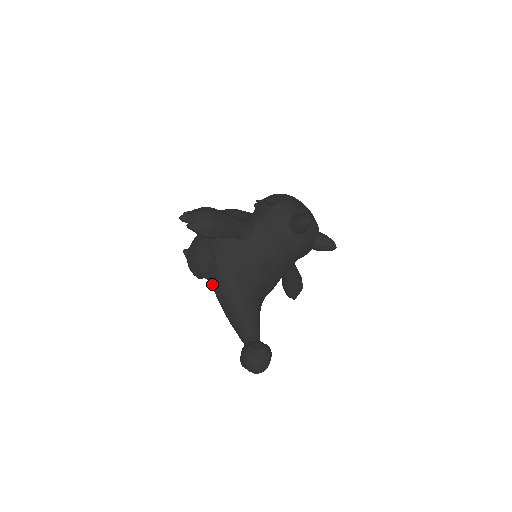
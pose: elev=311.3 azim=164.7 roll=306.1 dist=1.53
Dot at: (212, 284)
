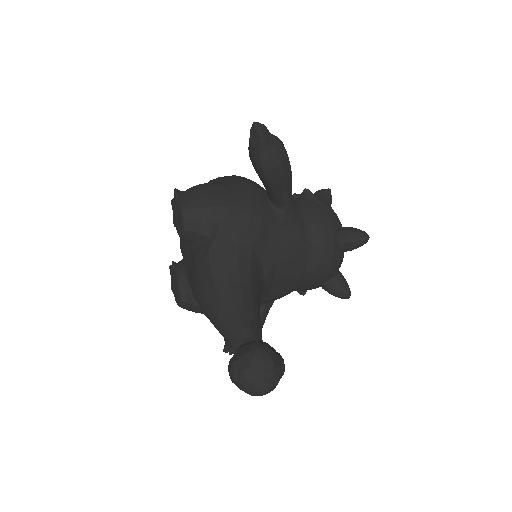
Dot at: (211, 244)
